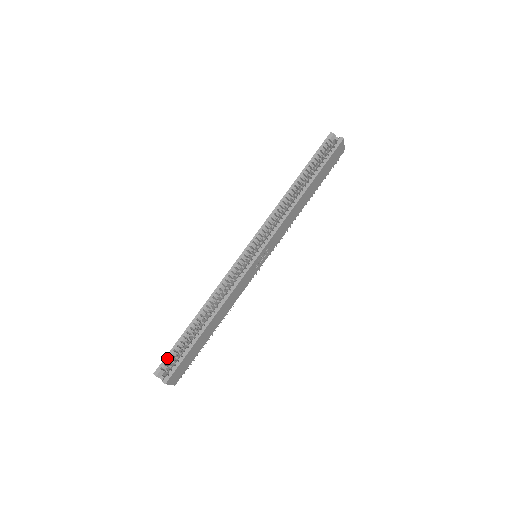
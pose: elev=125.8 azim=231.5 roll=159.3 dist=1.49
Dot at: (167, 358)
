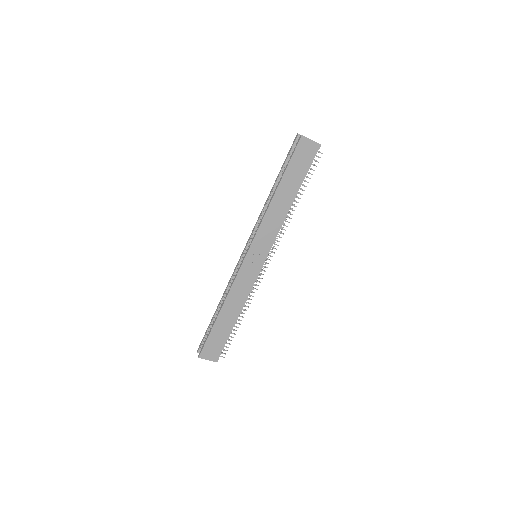
Dot at: (203, 339)
